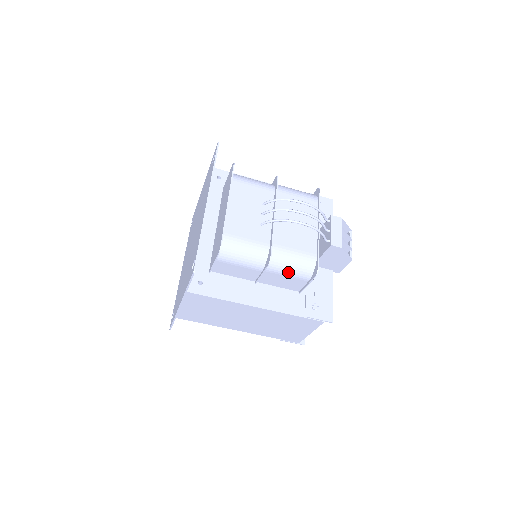
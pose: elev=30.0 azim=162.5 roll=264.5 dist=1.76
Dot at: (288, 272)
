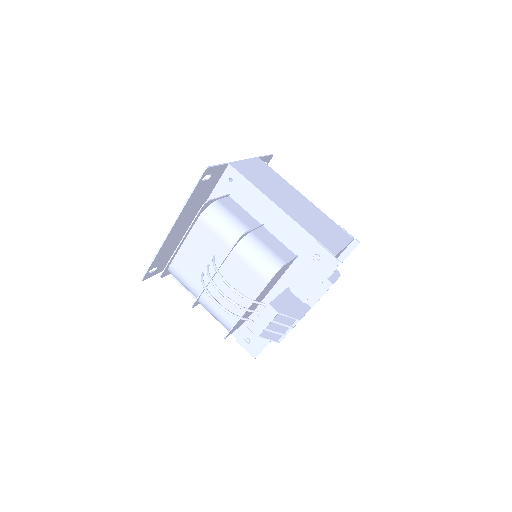
Dot at: occluded
